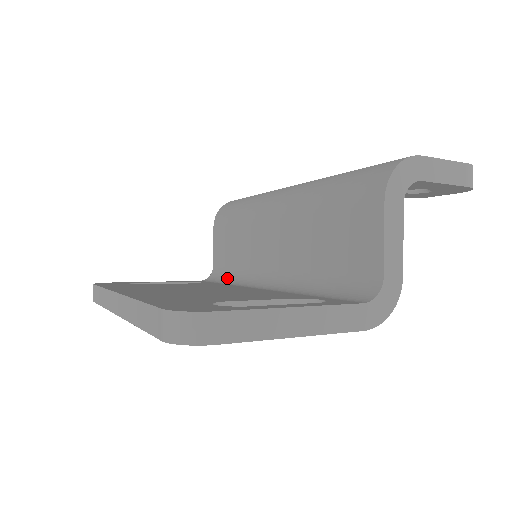
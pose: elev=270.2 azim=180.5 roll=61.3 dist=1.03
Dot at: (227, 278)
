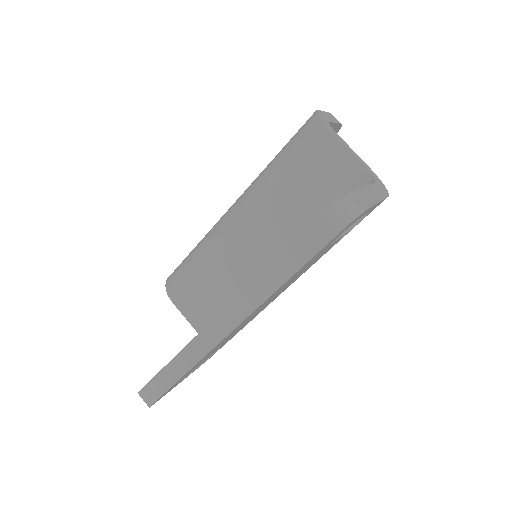
Dot at: occluded
